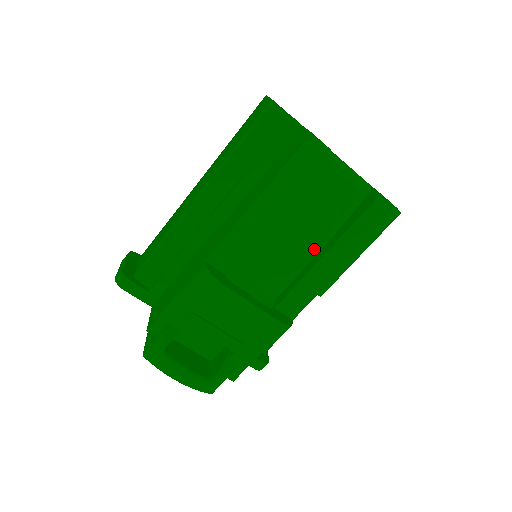
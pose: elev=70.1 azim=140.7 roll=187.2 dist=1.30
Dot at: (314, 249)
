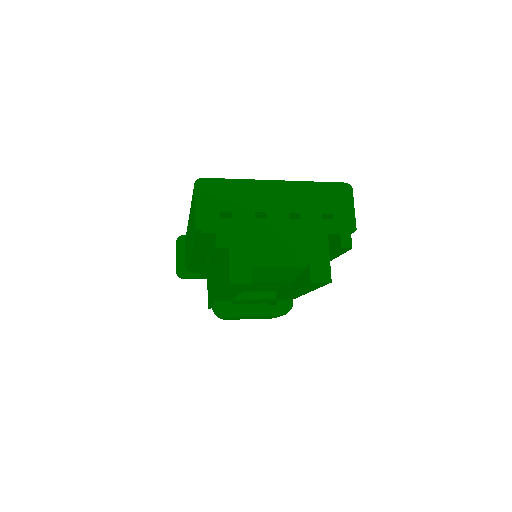
Dot at: (285, 283)
